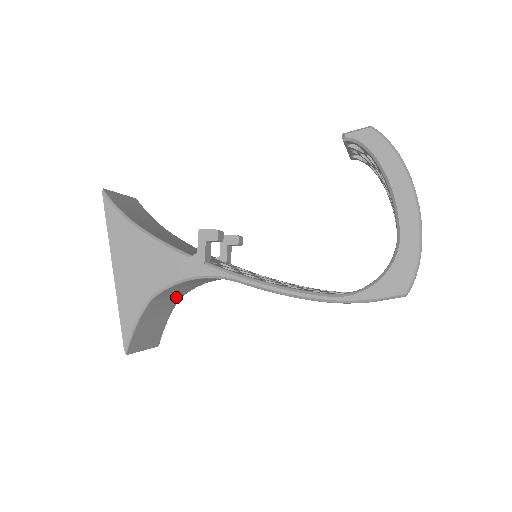
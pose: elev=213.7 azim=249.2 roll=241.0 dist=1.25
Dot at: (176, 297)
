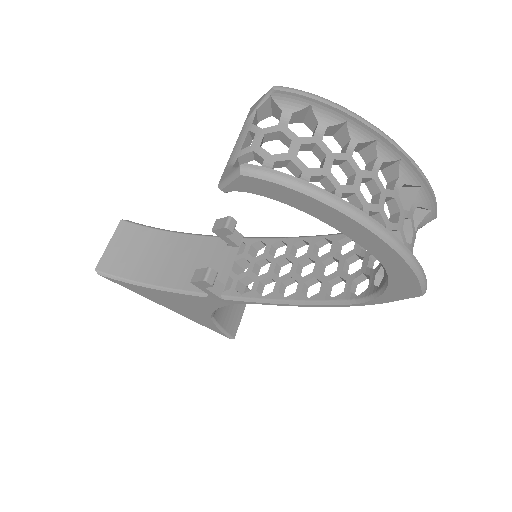
Dot at: occluded
